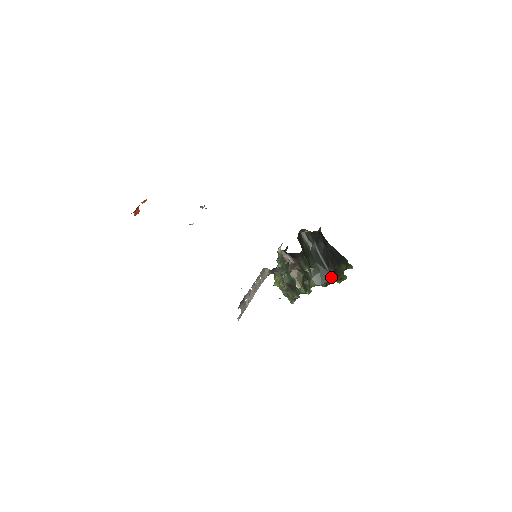
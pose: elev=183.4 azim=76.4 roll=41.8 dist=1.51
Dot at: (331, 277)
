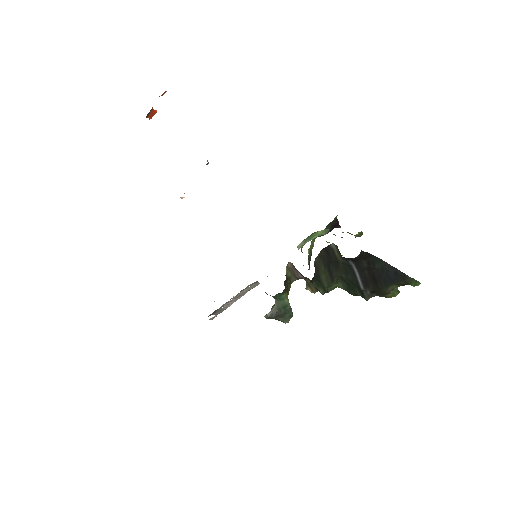
Dot at: (364, 296)
